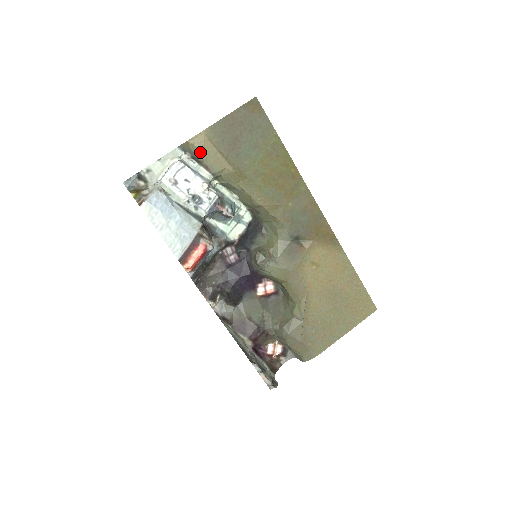
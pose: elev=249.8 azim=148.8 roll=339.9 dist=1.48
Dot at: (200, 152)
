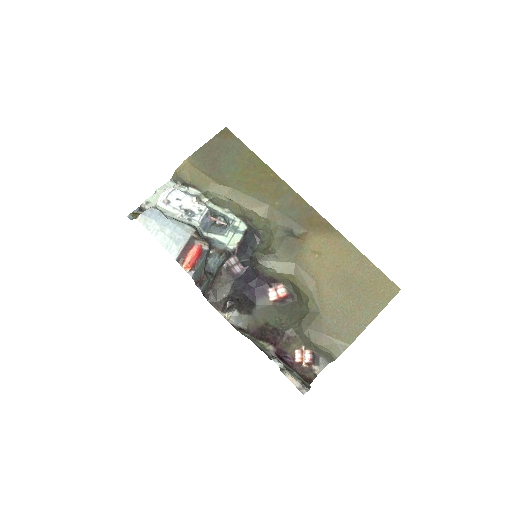
Dot at: (186, 176)
